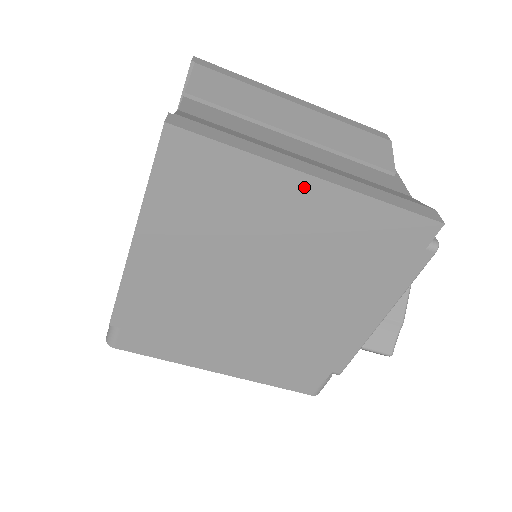
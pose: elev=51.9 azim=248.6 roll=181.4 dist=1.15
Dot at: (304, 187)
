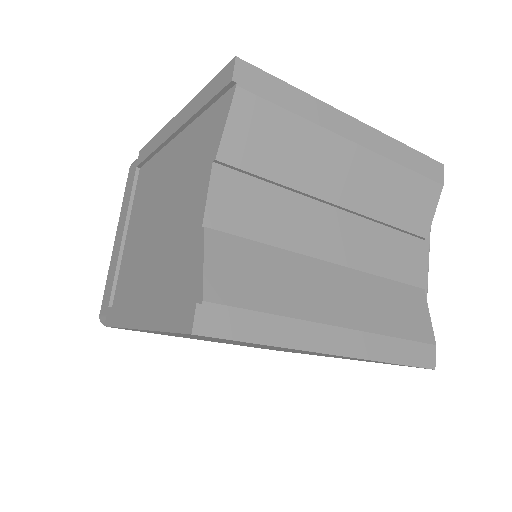
Dot at: (321, 353)
